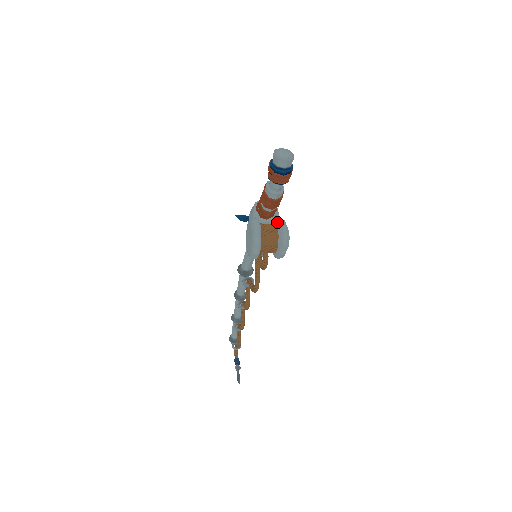
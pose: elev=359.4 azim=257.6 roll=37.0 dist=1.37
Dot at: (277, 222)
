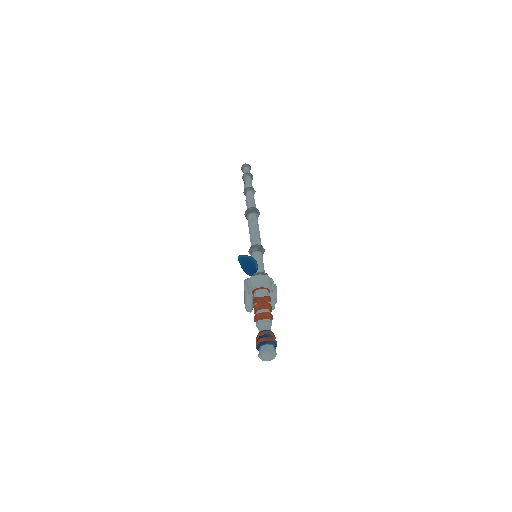
Dot at: occluded
